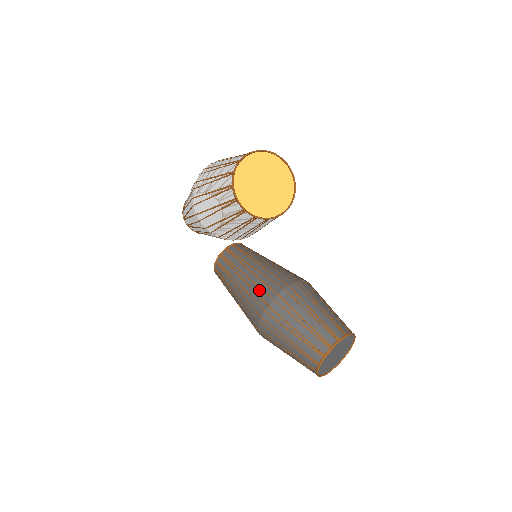
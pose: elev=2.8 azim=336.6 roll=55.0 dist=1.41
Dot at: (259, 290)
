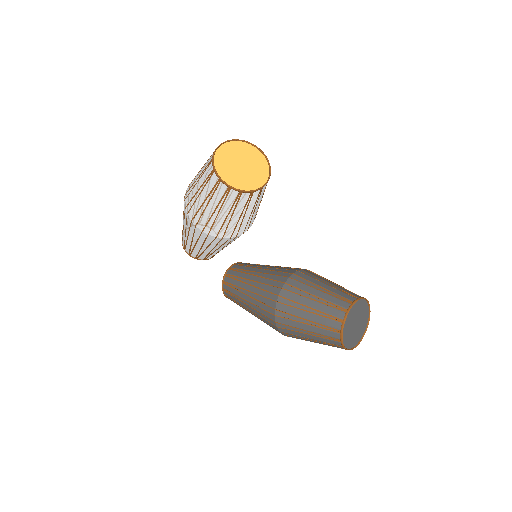
Dot at: (267, 287)
